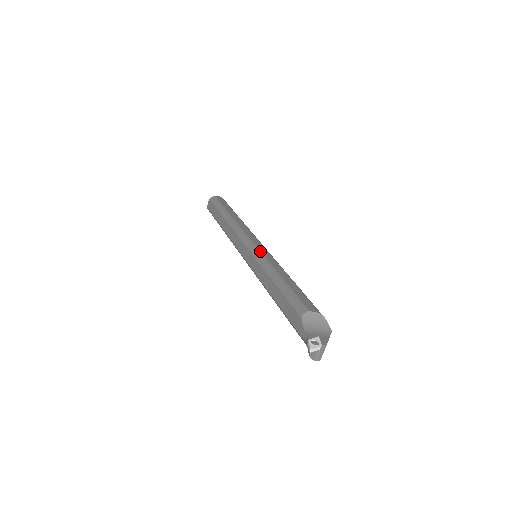
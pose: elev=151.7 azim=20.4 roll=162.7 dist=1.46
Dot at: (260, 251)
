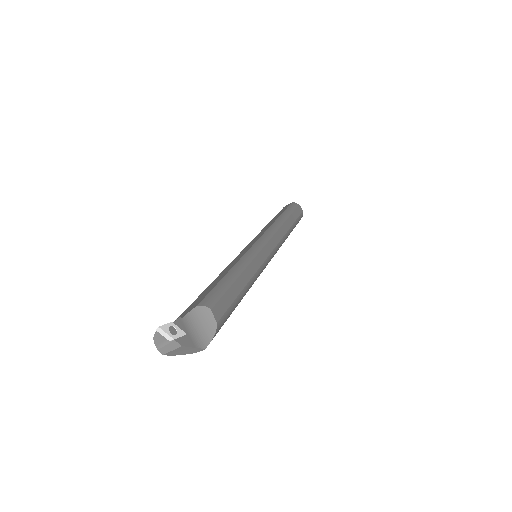
Dot at: (260, 251)
